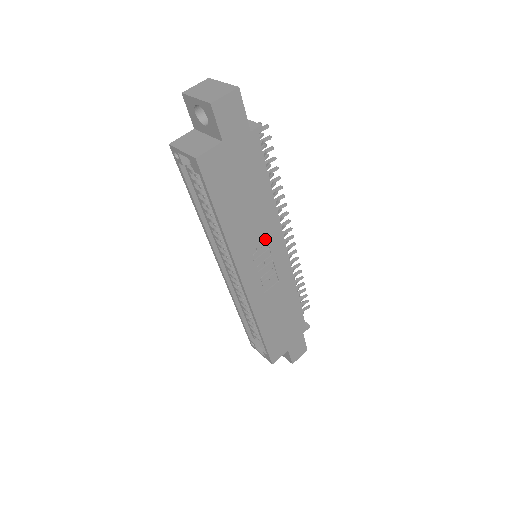
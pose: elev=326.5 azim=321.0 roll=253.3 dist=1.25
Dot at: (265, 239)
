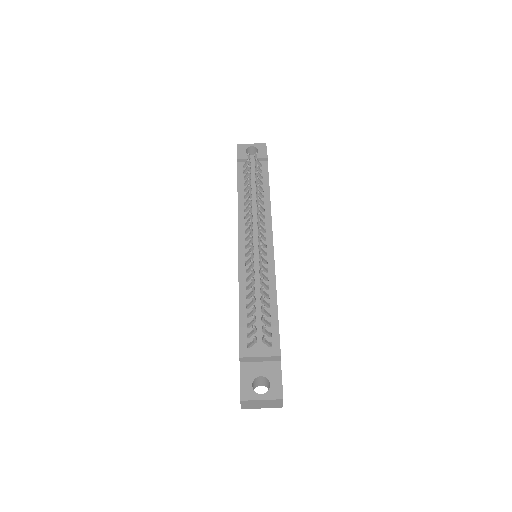
Dot at: occluded
